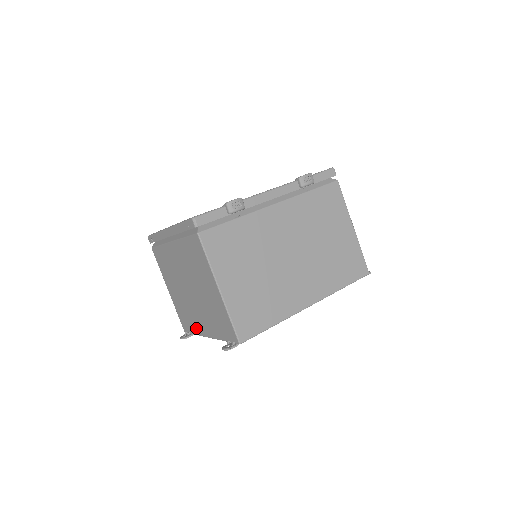
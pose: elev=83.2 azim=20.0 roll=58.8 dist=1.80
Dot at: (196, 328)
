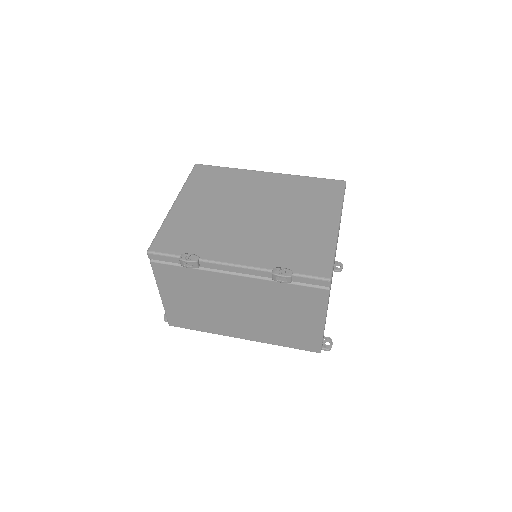
Dot at: occluded
